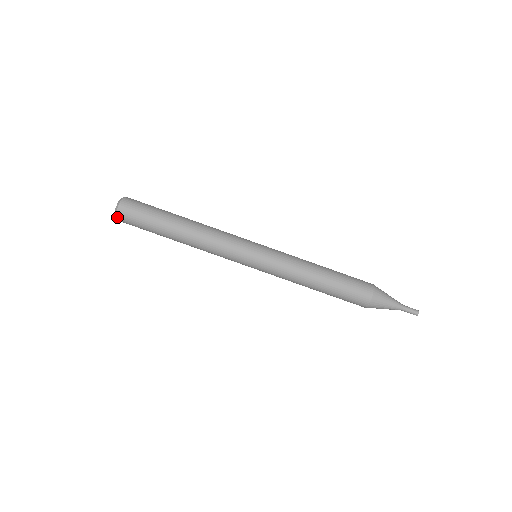
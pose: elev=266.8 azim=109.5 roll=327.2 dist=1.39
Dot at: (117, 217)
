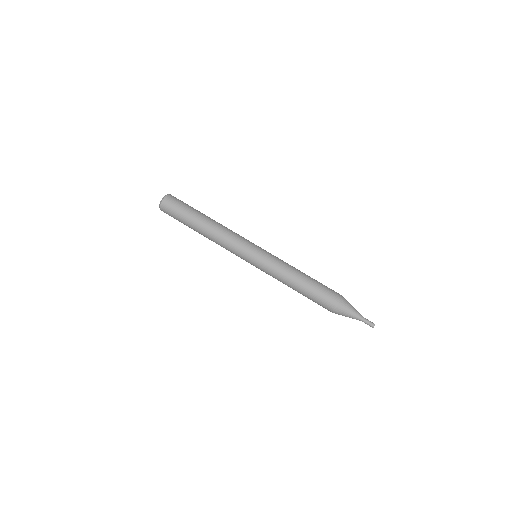
Dot at: (164, 200)
